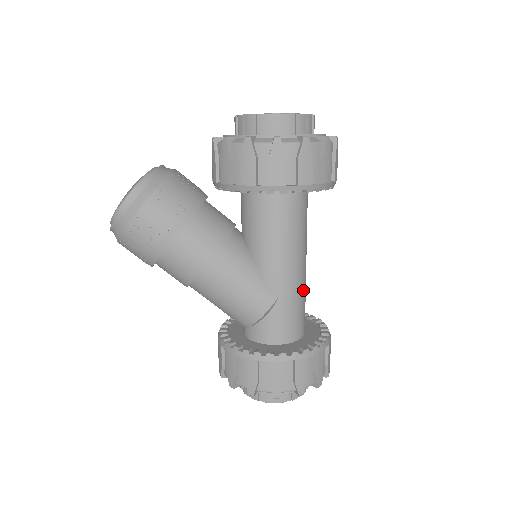
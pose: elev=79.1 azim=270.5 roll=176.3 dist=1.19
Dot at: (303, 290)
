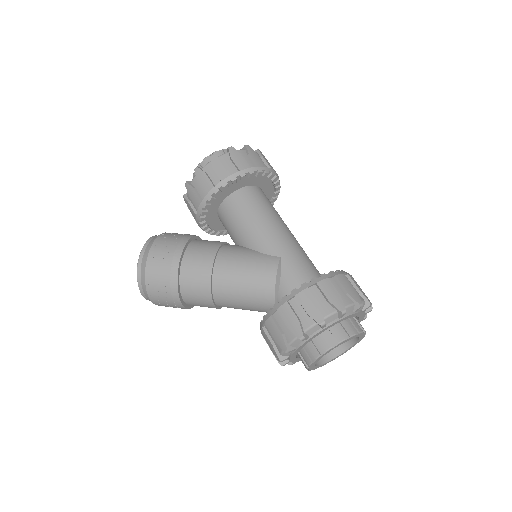
Dot at: (301, 251)
